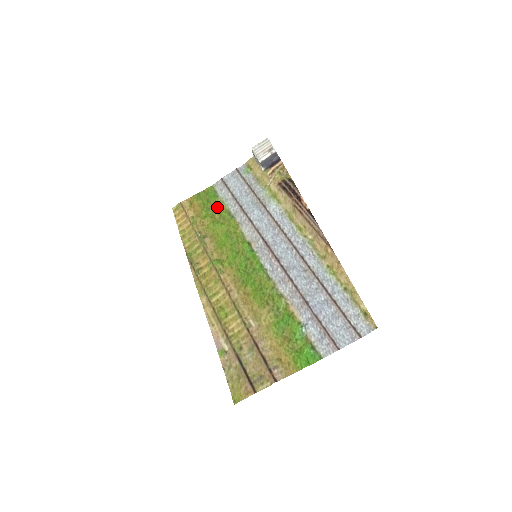
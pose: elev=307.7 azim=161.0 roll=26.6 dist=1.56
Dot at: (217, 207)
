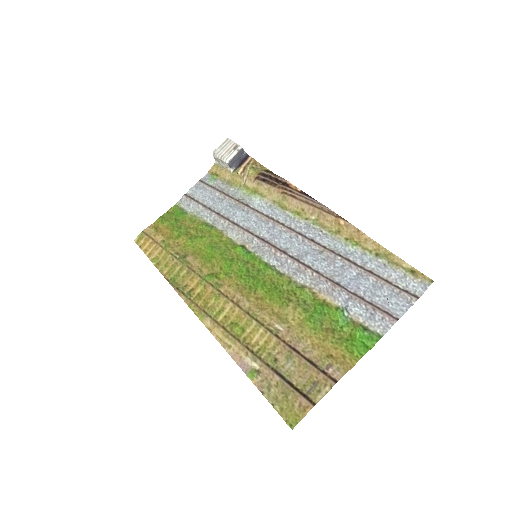
Dot at: (189, 223)
